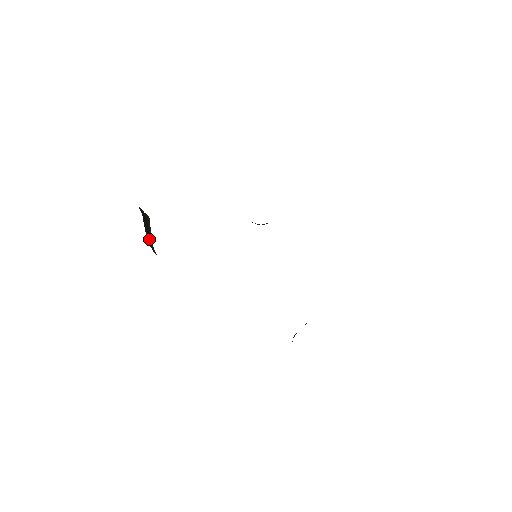
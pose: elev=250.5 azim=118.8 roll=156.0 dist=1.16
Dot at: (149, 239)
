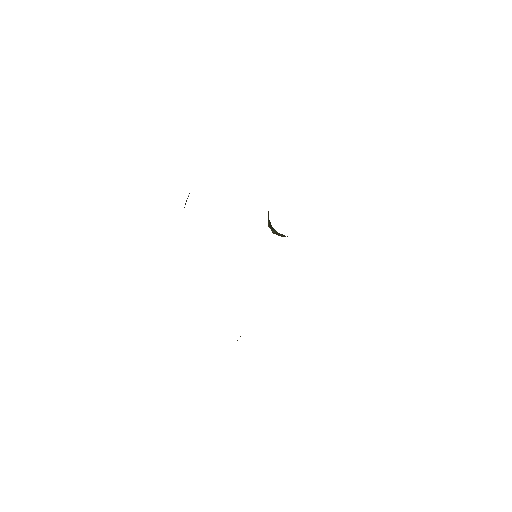
Dot at: occluded
